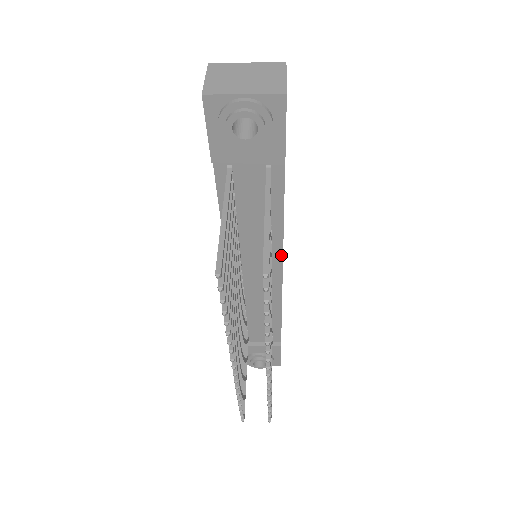
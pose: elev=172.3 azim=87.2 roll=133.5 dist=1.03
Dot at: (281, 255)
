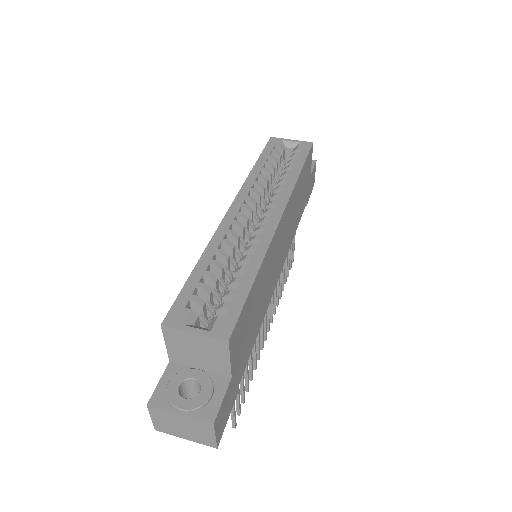
Dot at: occluded
